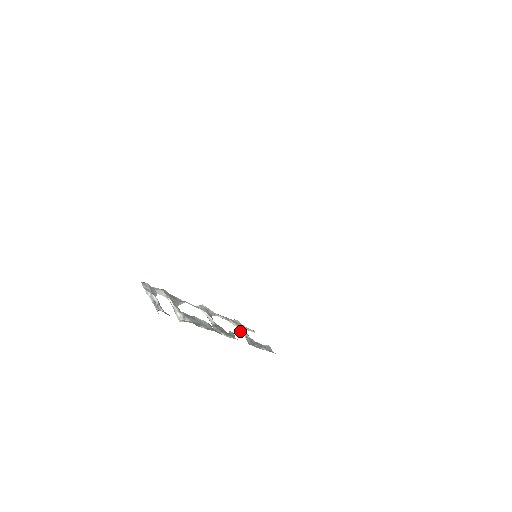
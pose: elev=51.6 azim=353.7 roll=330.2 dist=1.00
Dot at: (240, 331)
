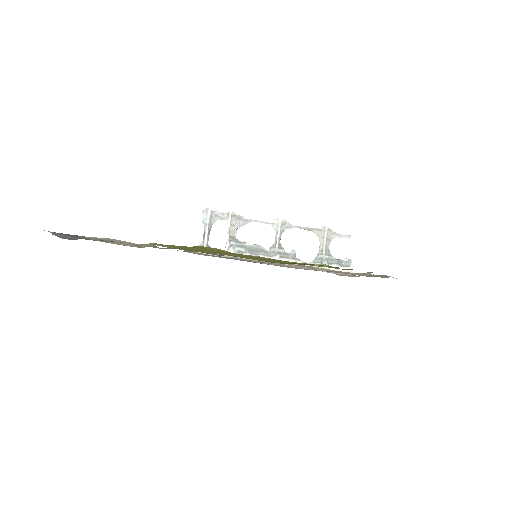
Dot at: (320, 242)
